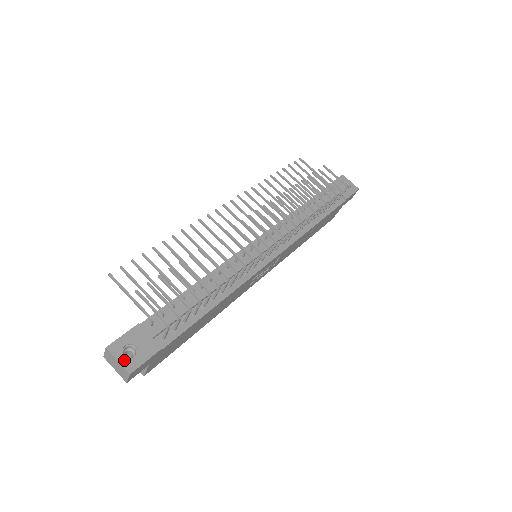
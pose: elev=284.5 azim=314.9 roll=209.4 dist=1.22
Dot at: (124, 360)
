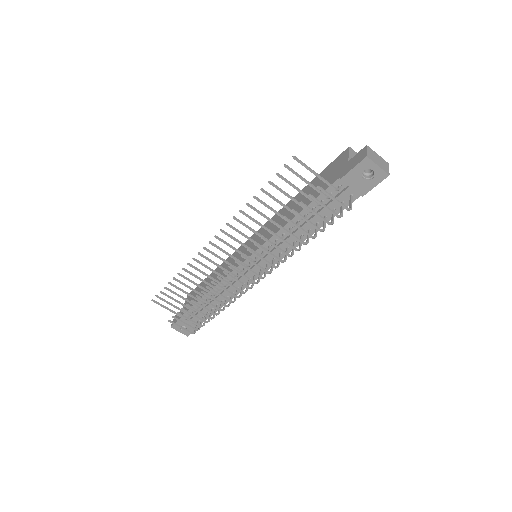
Dot at: (182, 332)
